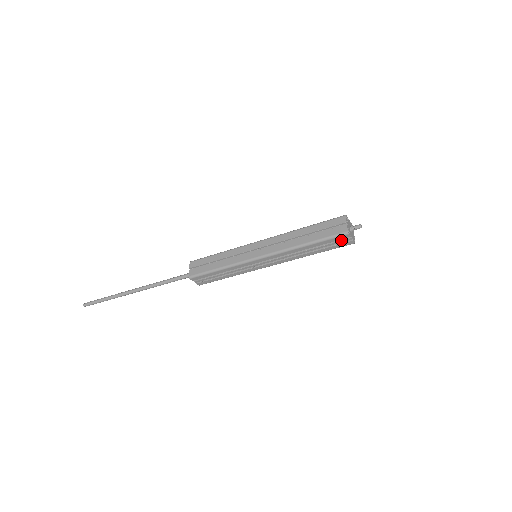
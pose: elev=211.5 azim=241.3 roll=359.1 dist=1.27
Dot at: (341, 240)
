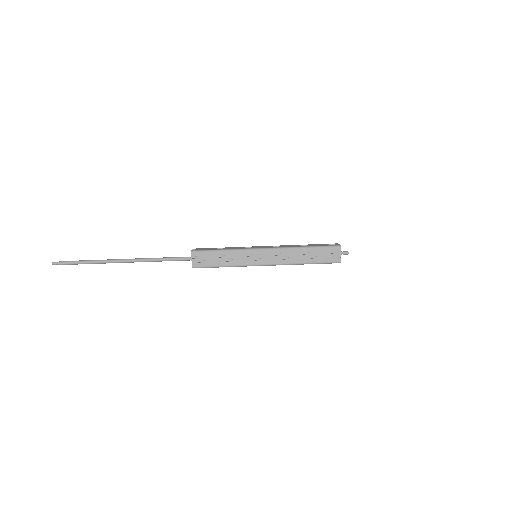
Dot at: (333, 253)
